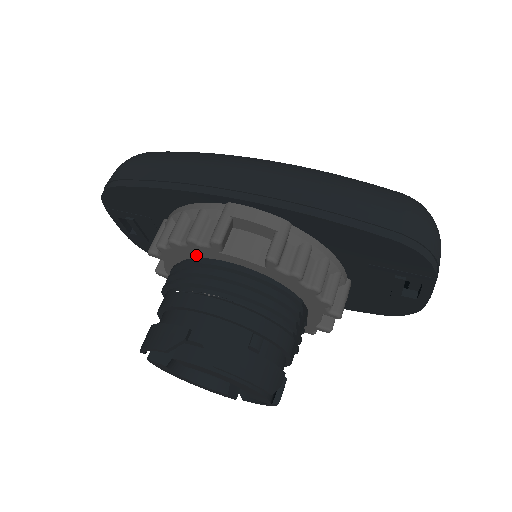
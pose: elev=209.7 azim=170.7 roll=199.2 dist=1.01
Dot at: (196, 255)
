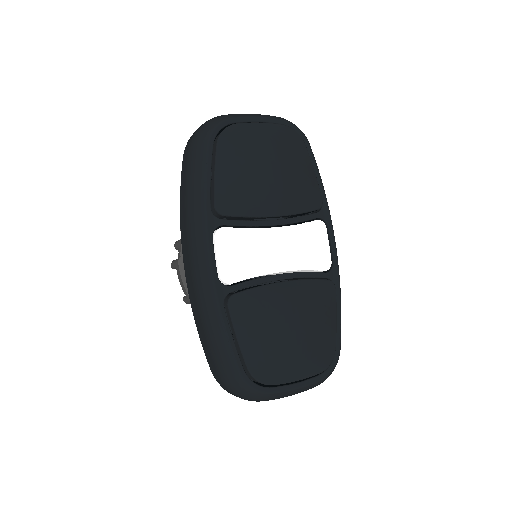
Dot at: occluded
